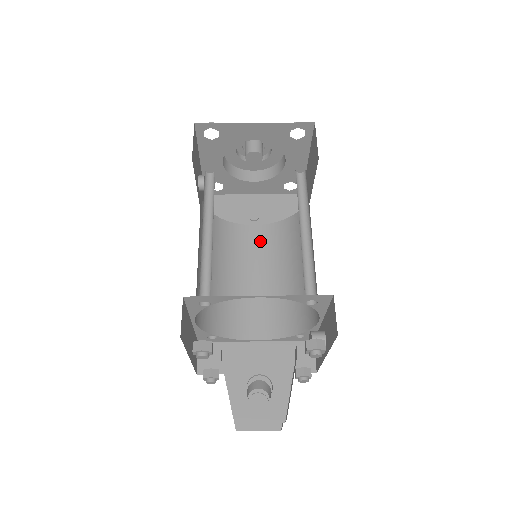
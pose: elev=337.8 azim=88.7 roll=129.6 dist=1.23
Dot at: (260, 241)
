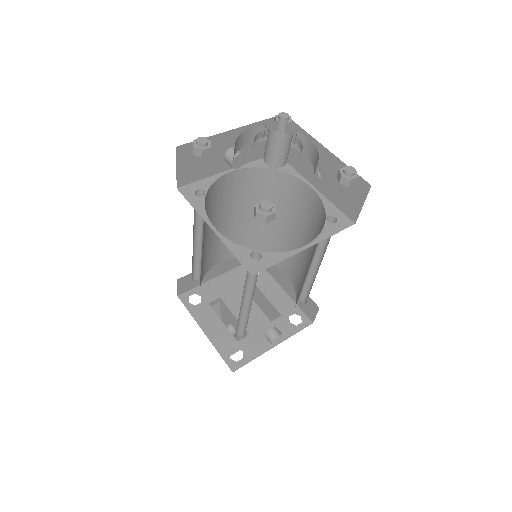
Dot at: (310, 208)
